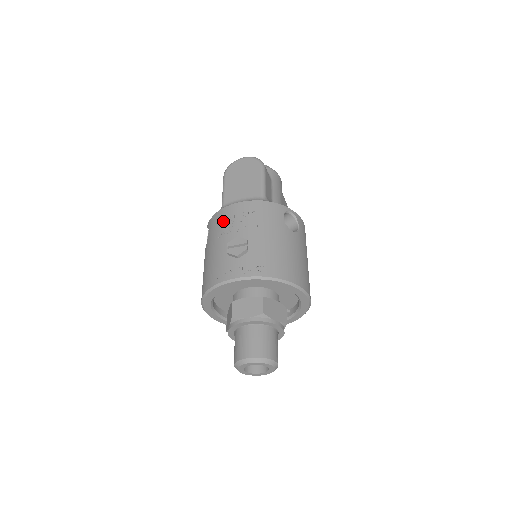
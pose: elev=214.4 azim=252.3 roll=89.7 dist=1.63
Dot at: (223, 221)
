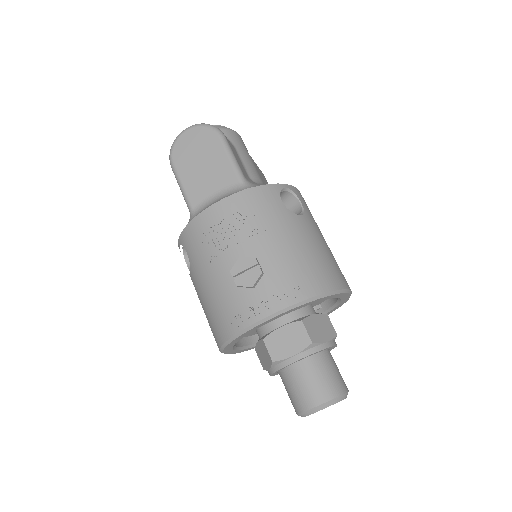
Dot at: (205, 237)
